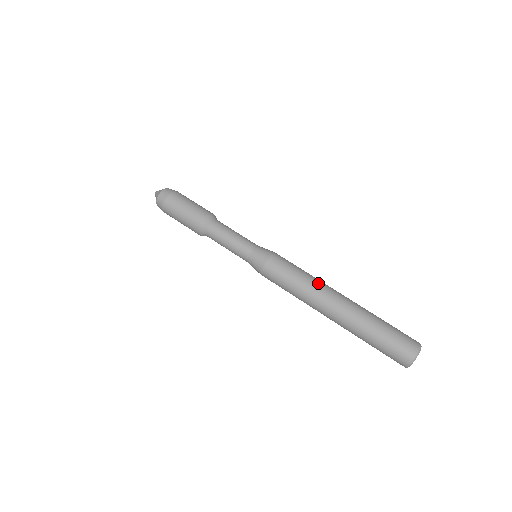
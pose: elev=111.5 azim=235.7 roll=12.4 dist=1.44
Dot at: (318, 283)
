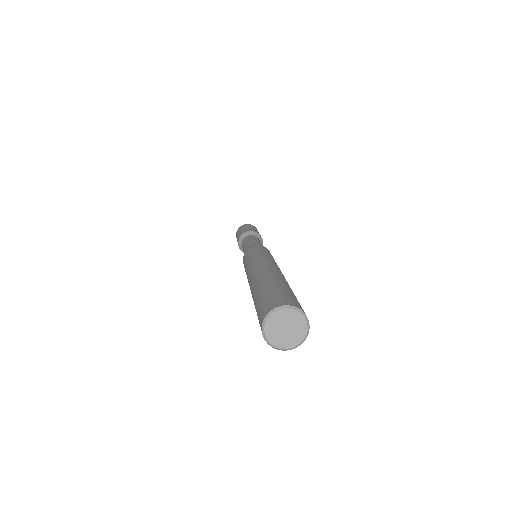
Dot at: occluded
